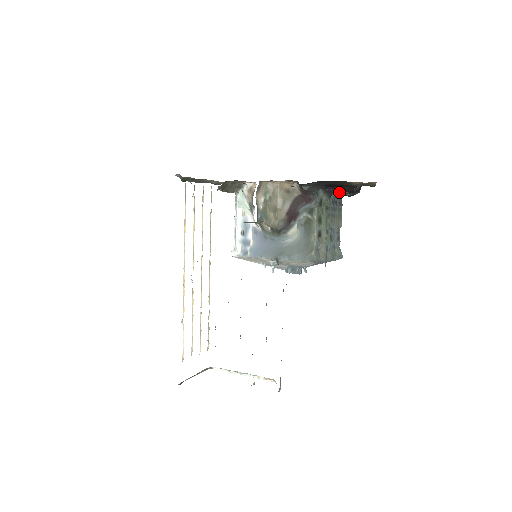
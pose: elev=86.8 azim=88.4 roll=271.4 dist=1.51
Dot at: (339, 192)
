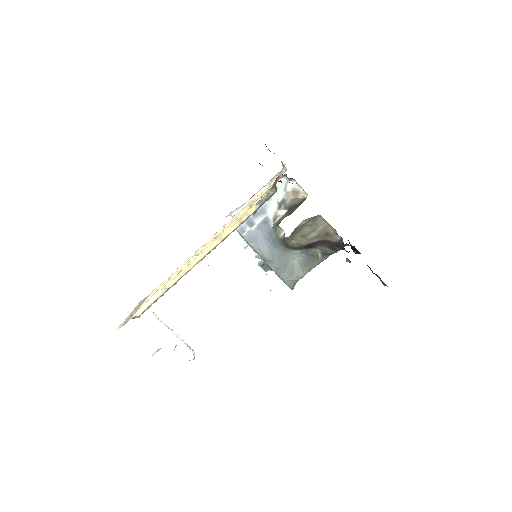
Dot at: (351, 246)
